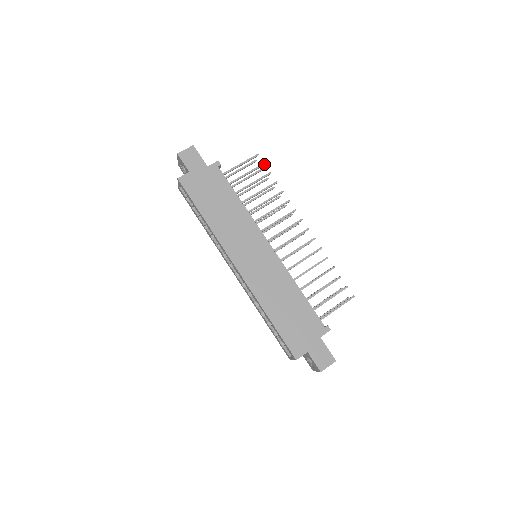
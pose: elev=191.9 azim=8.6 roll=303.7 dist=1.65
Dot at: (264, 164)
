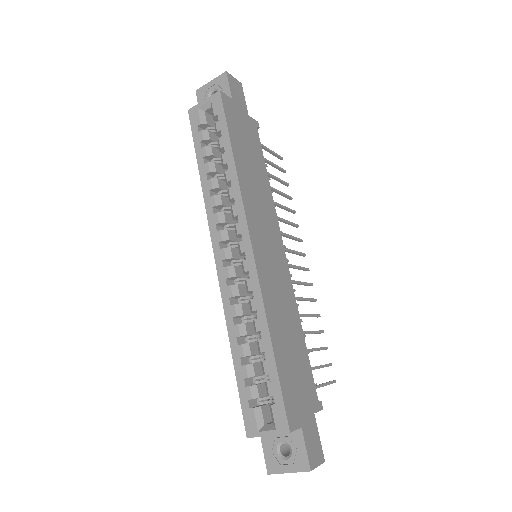
Dot at: occluded
